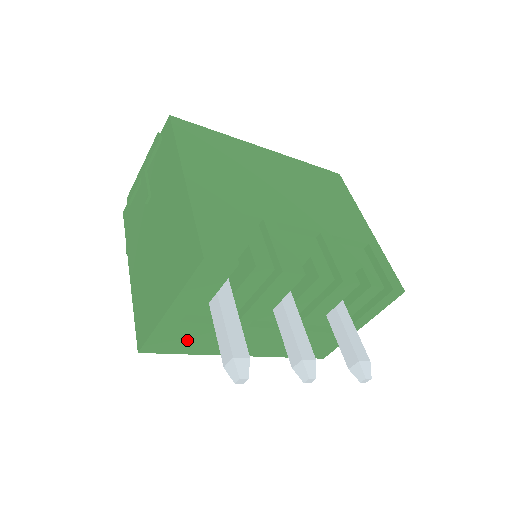
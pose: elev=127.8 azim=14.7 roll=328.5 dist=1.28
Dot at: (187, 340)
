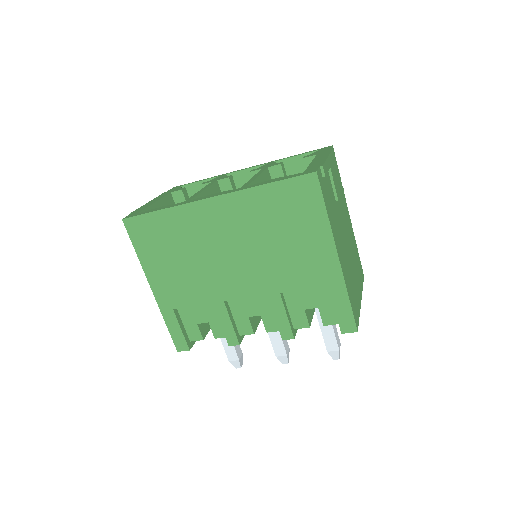
Dot at: occluded
